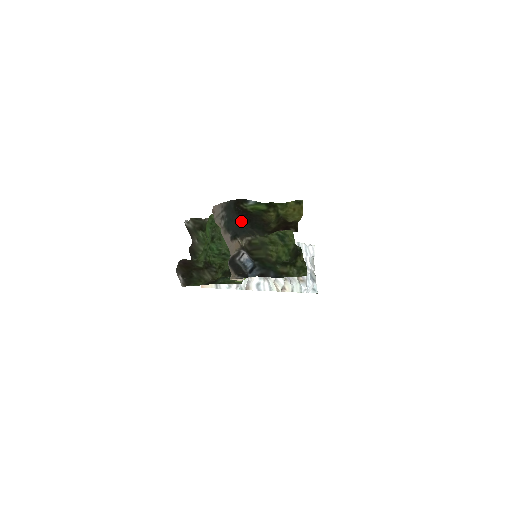
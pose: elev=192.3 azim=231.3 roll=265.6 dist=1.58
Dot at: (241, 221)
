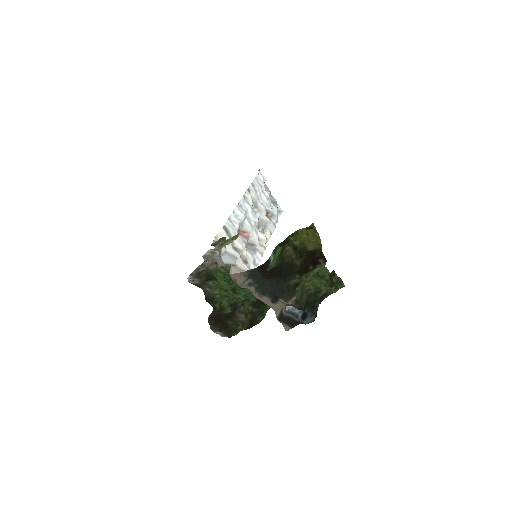
Dot at: (274, 283)
